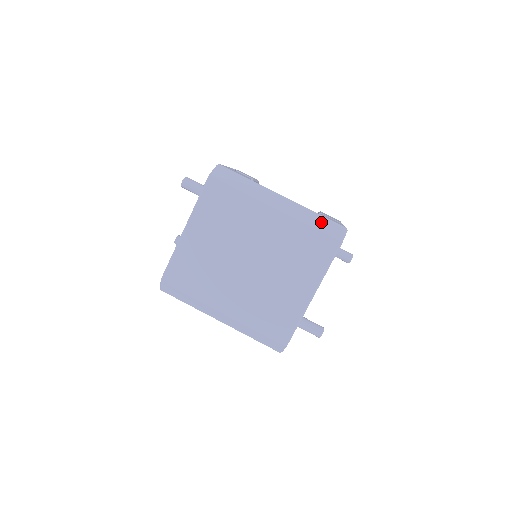
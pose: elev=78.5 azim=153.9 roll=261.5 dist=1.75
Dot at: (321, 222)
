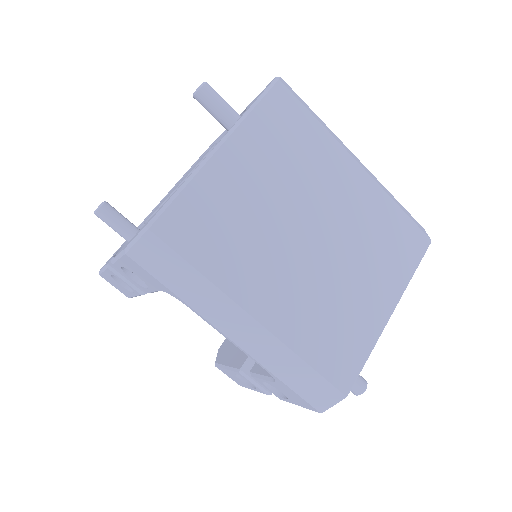
Dot at: occluded
